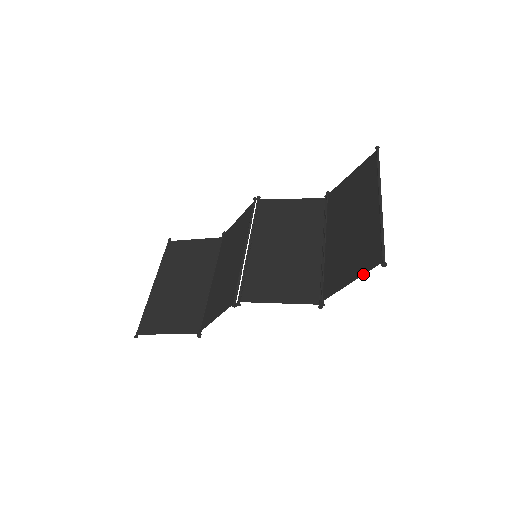
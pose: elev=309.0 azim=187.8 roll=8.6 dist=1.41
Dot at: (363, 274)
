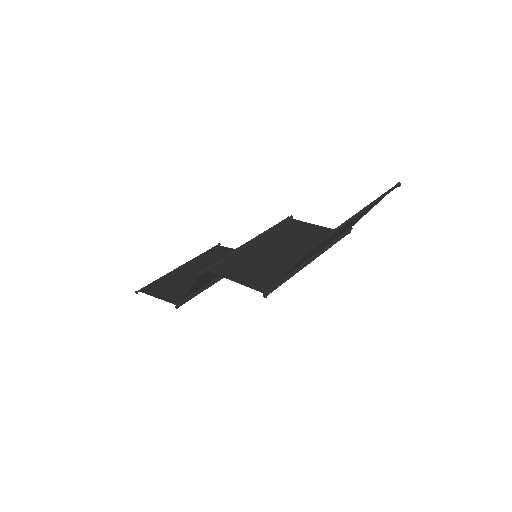
Dot at: (299, 259)
